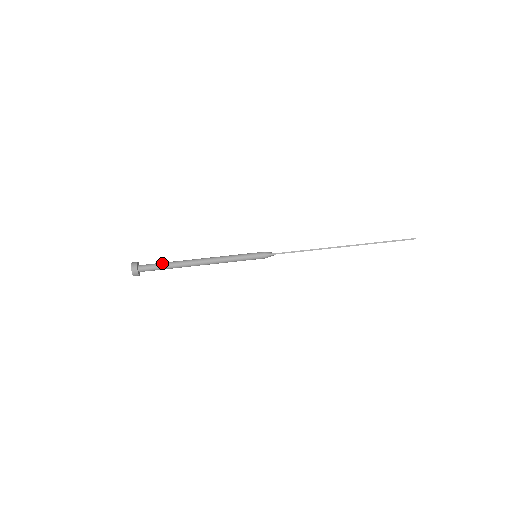
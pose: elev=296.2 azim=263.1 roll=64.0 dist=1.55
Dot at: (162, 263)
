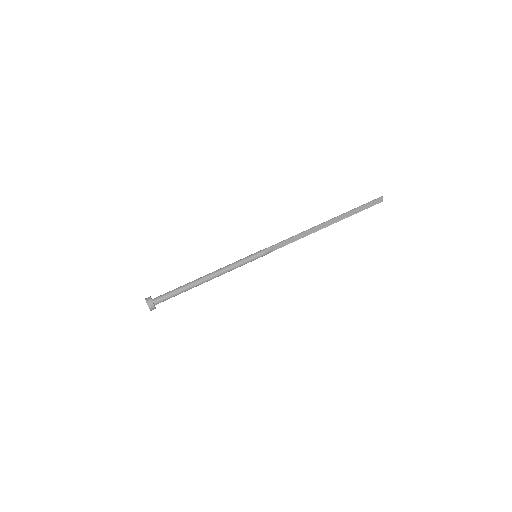
Dot at: (173, 290)
